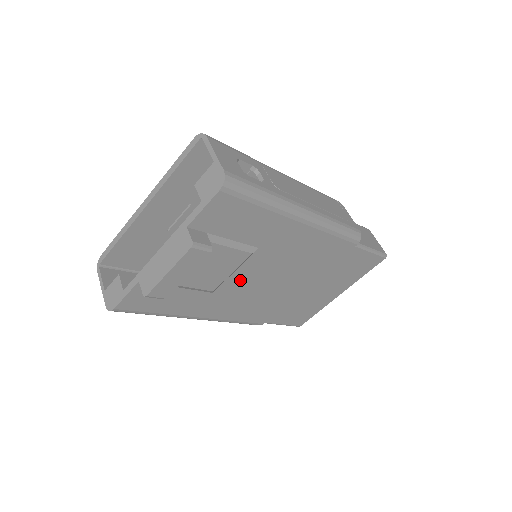
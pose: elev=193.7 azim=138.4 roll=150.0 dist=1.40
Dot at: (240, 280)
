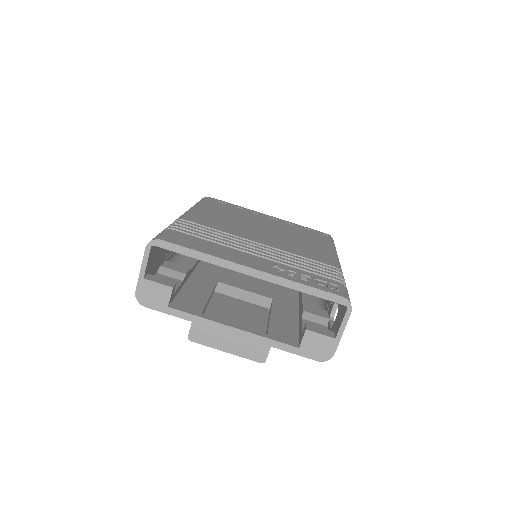
Dot at: occluded
